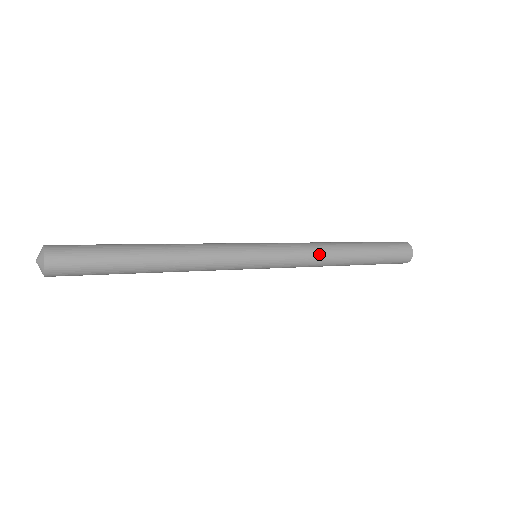
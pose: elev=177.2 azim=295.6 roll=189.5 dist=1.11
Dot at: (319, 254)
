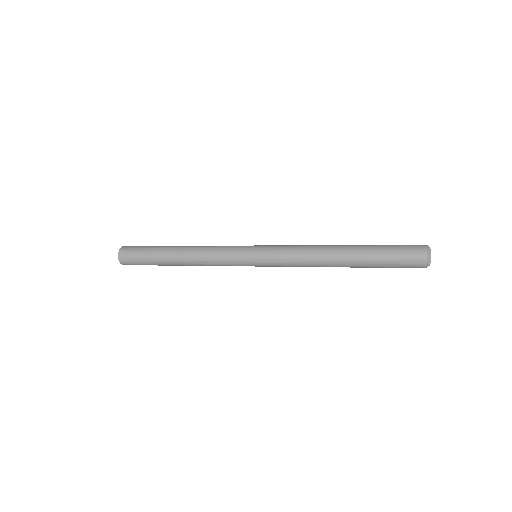
Dot at: (307, 249)
